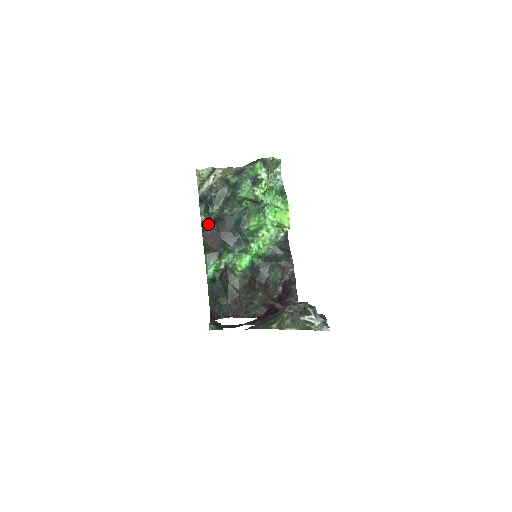
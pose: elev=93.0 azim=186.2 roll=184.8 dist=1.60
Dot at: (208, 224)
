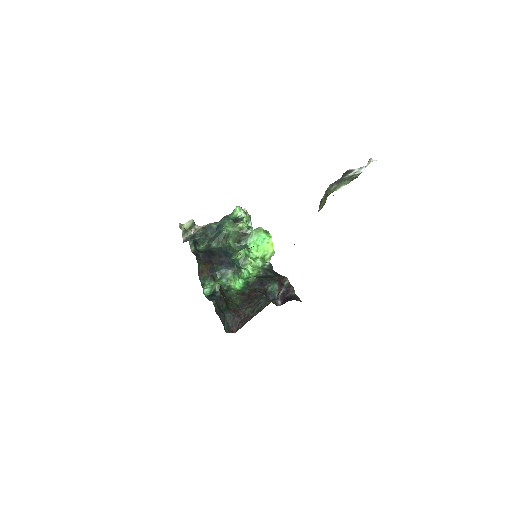
Dot at: (199, 252)
